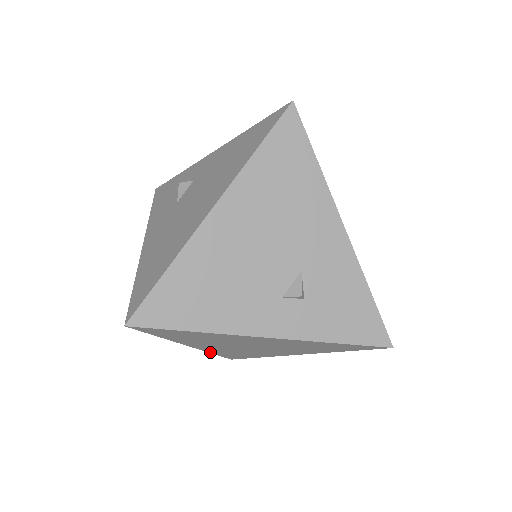
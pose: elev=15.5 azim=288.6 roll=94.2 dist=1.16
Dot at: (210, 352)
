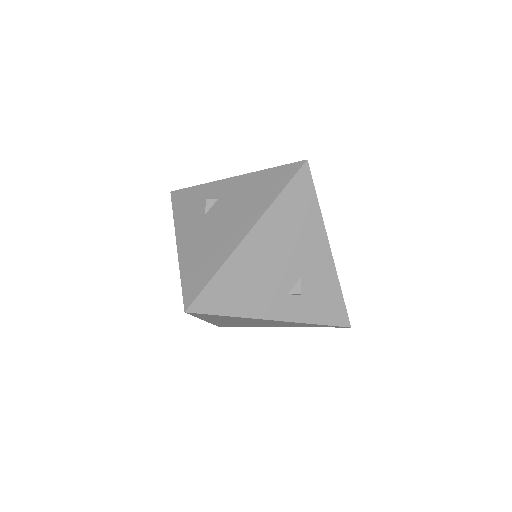
Dot at: (212, 323)
